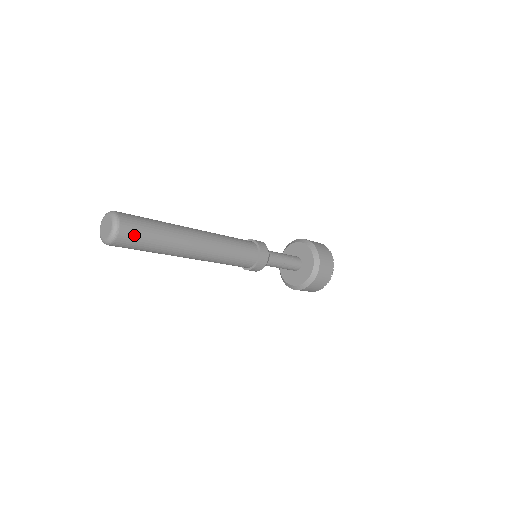
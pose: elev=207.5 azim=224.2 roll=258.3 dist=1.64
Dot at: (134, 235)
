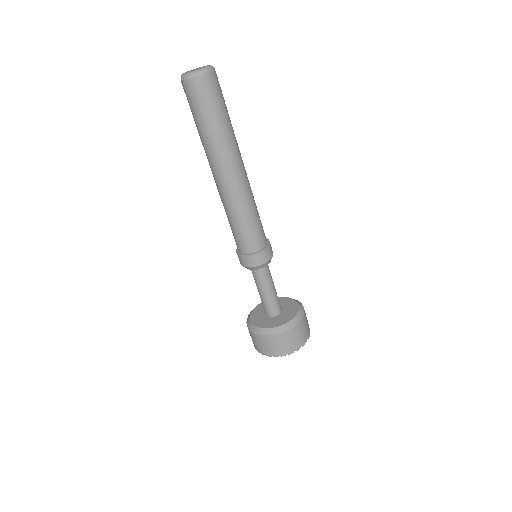
Dot at: (216, 90)
